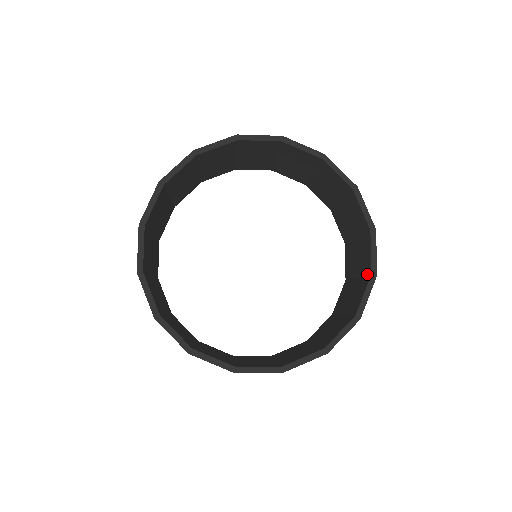
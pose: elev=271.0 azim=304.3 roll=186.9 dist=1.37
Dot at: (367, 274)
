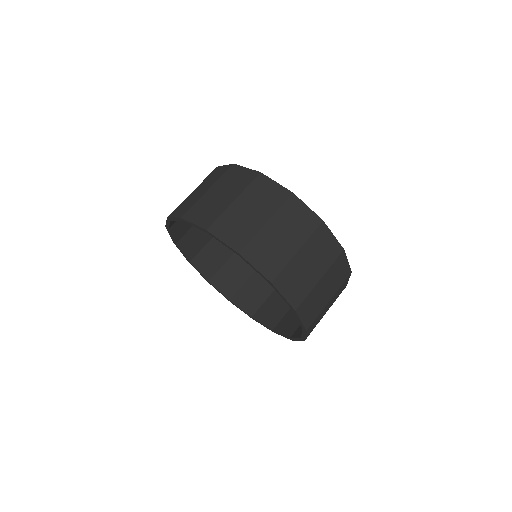
Dot at: (278, 324)
